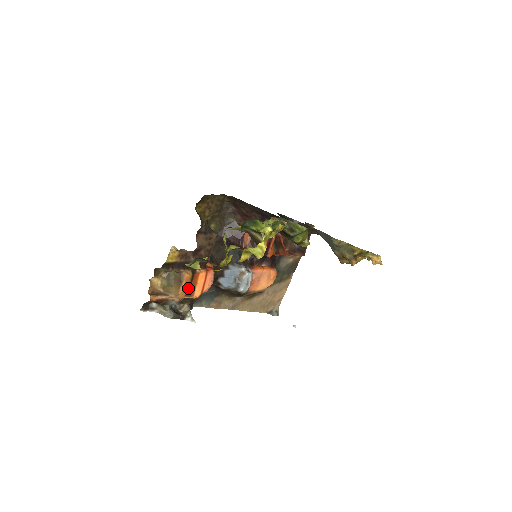
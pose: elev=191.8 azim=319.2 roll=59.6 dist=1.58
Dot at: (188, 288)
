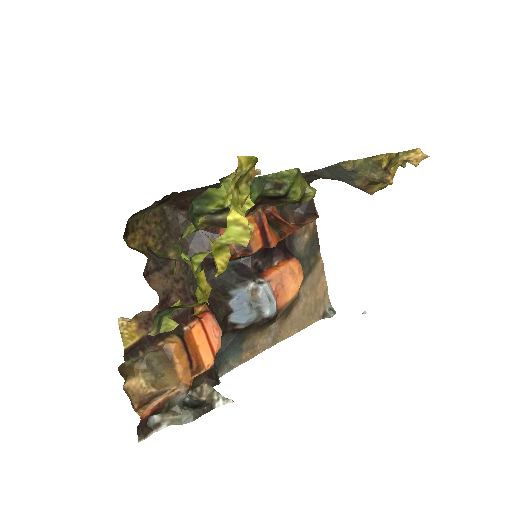
Dot at: (188, 362)
